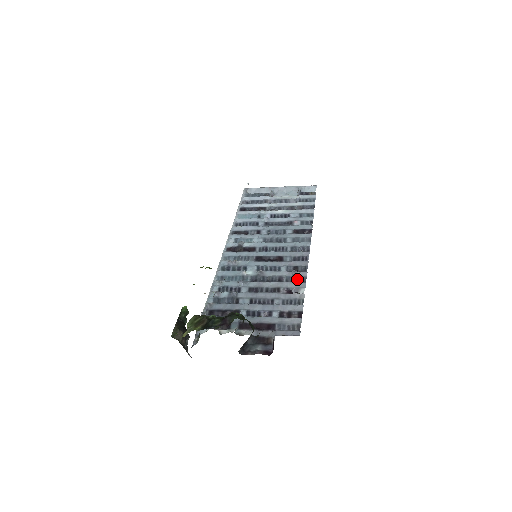
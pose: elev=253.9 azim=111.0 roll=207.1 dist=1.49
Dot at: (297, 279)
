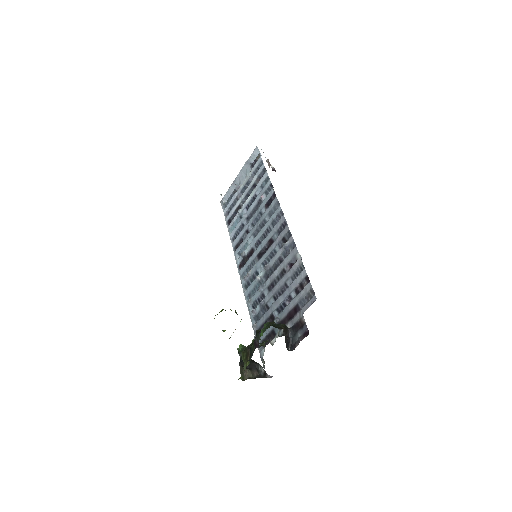
Dot at: (289, 249)
